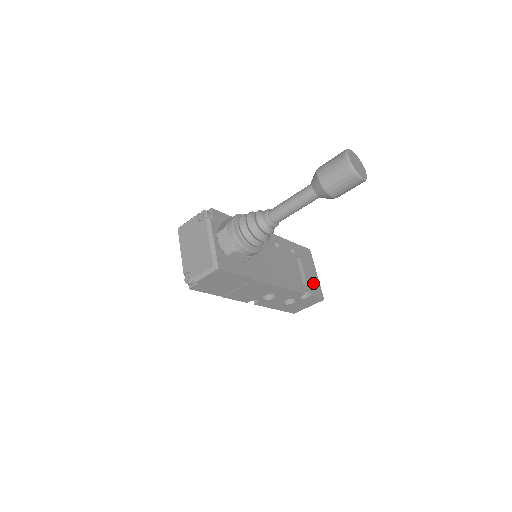
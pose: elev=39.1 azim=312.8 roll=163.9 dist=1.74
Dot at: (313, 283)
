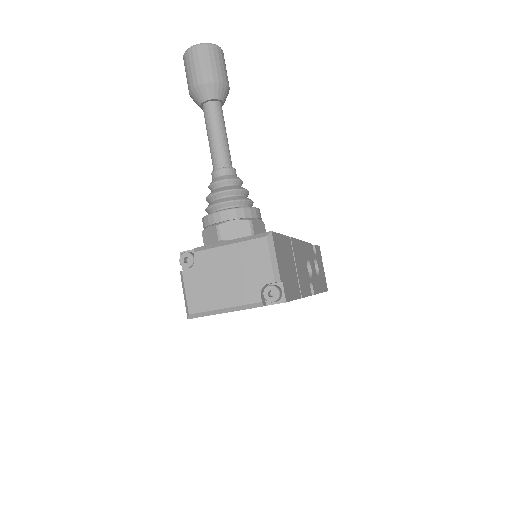
Dot at: occluded
